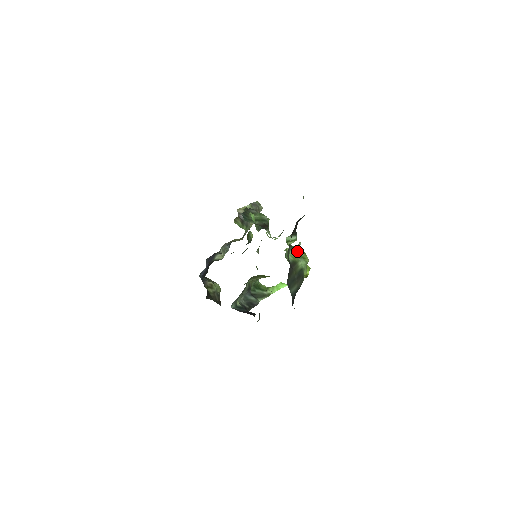
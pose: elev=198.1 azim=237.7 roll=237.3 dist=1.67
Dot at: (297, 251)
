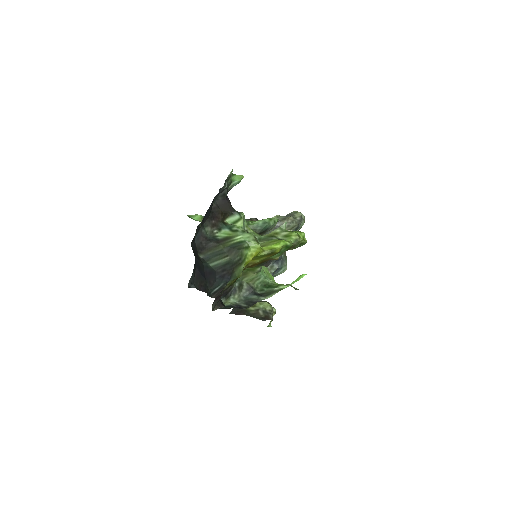
Dot at: (237, 227)
